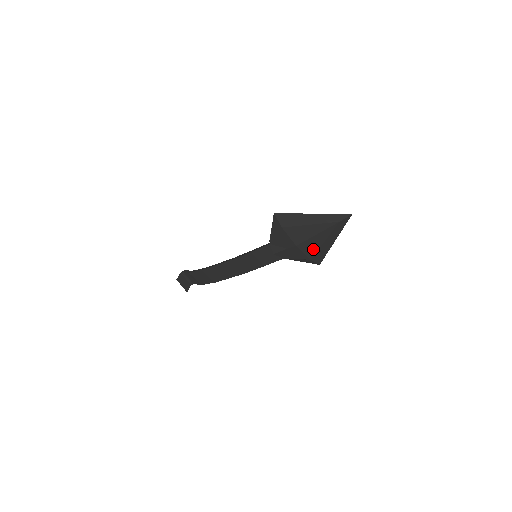
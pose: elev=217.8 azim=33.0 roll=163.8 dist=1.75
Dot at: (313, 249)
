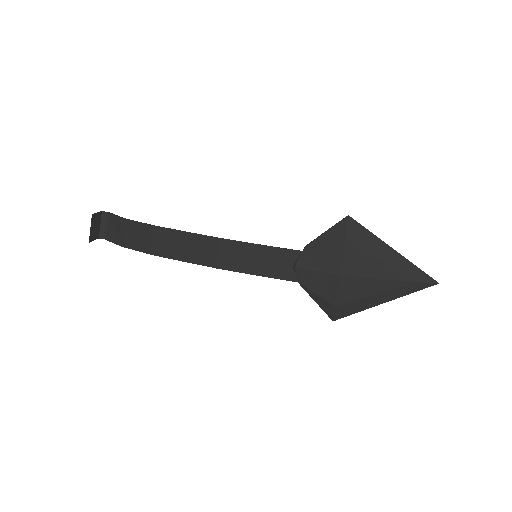
Dot at: (353, 295)
